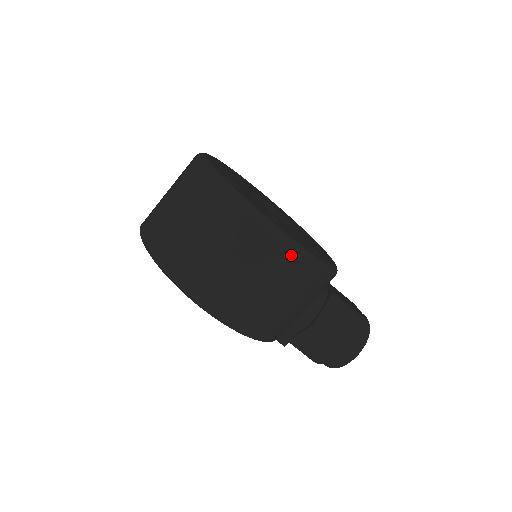
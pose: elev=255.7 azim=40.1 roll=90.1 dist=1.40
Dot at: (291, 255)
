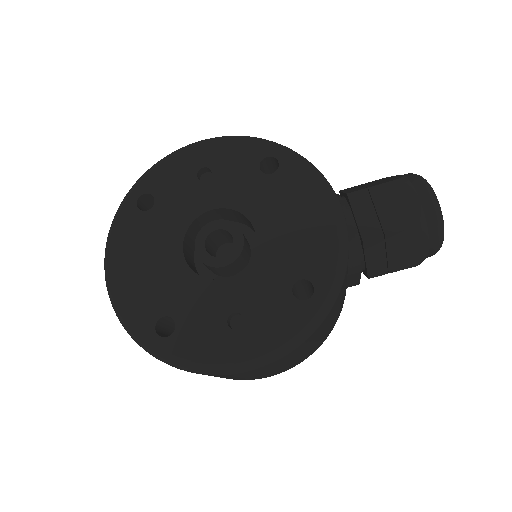
Dot at: (286, 356)
